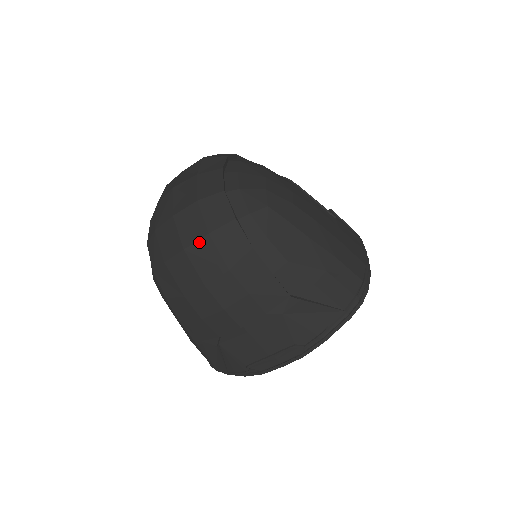
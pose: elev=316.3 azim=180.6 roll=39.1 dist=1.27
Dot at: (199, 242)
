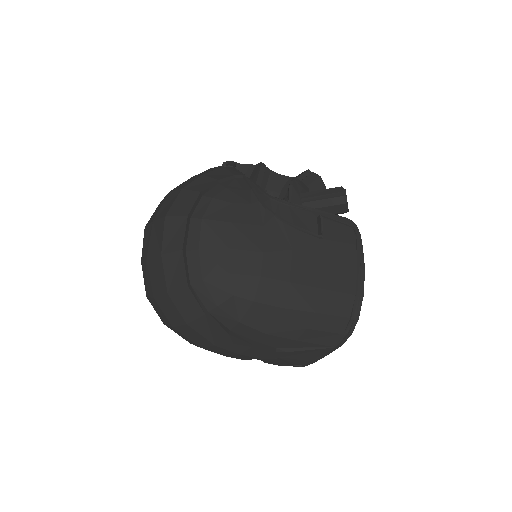
Dot at: (182, 327)
